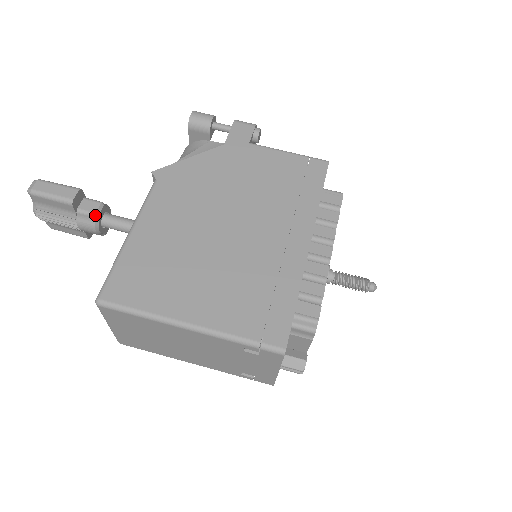
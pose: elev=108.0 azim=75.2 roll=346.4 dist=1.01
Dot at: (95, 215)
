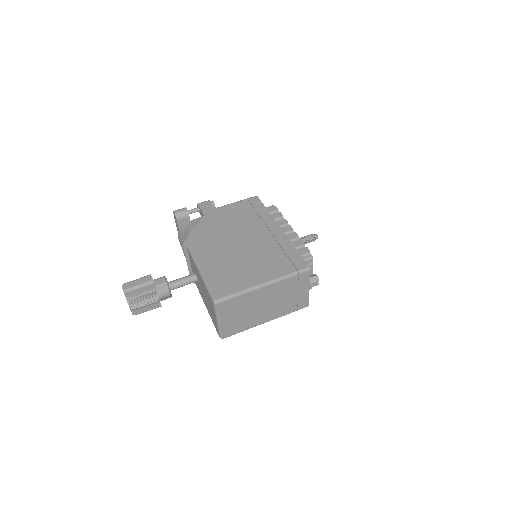
Dot at: (167, 283)
